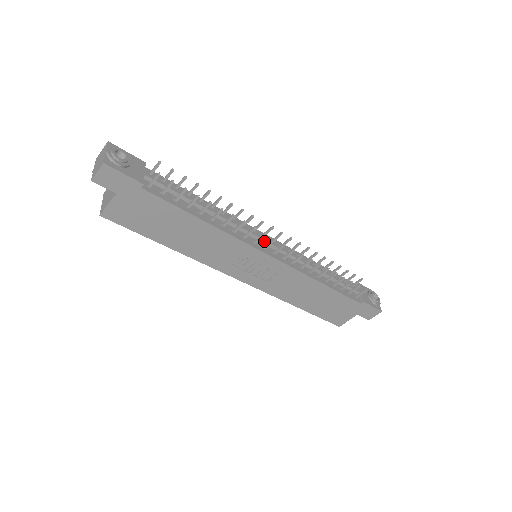
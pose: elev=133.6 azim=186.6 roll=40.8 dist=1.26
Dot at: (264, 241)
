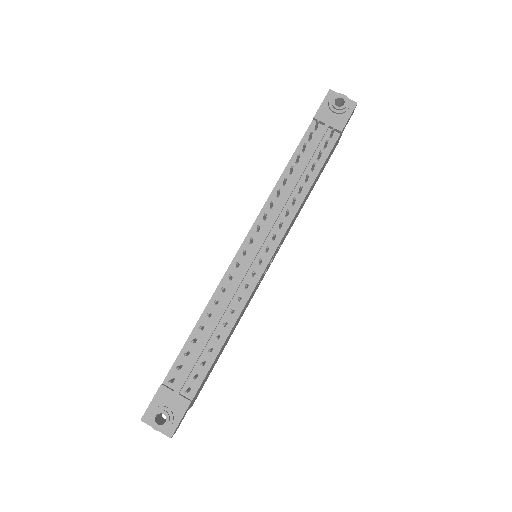
Dot at: (253, 261)
